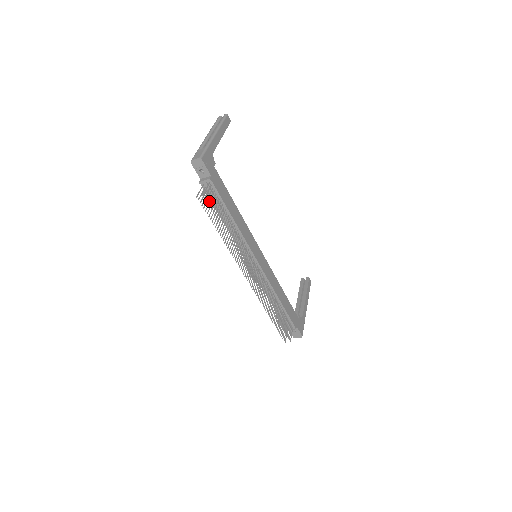
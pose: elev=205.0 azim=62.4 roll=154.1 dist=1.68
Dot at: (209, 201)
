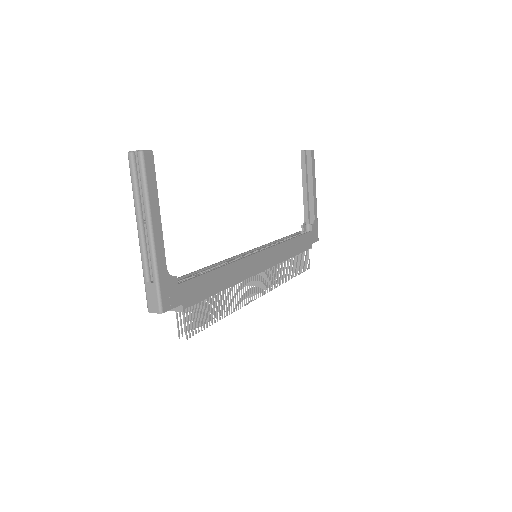
Dot at: (195, 329)
